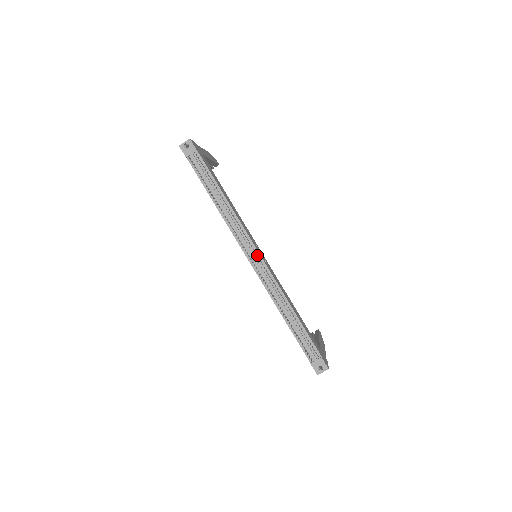
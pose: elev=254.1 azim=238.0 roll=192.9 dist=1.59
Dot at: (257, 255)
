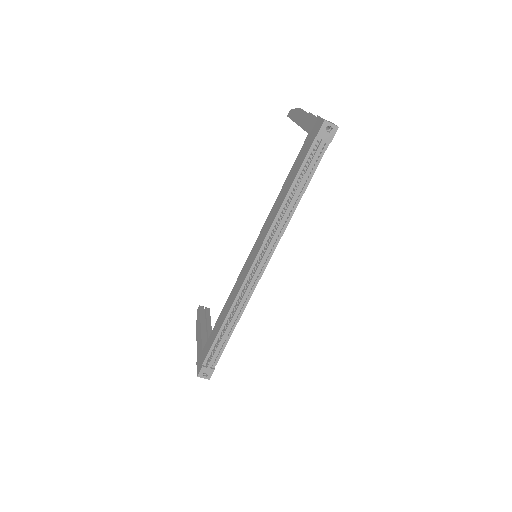
Dot at: occluded
